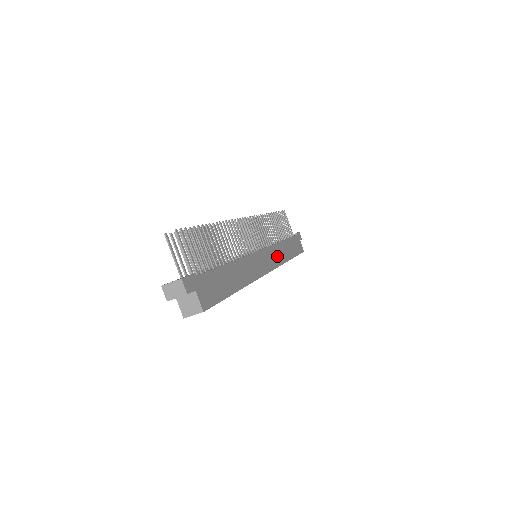
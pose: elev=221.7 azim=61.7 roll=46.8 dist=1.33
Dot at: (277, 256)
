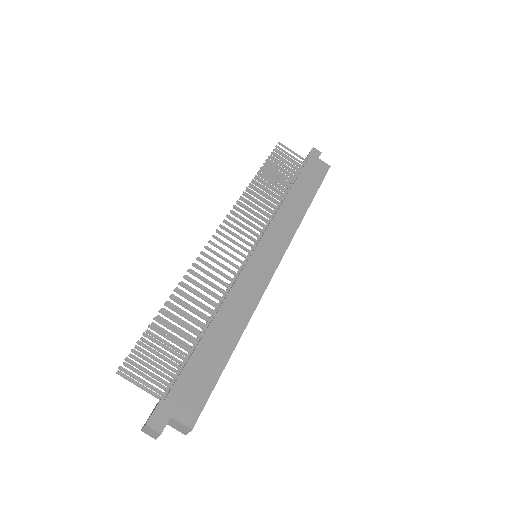
Dot at: (284, 227)
